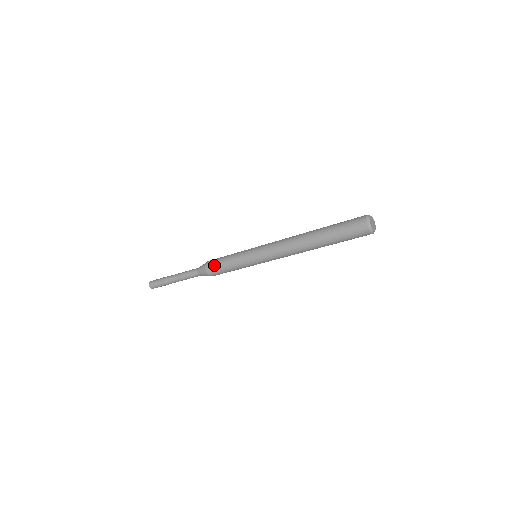
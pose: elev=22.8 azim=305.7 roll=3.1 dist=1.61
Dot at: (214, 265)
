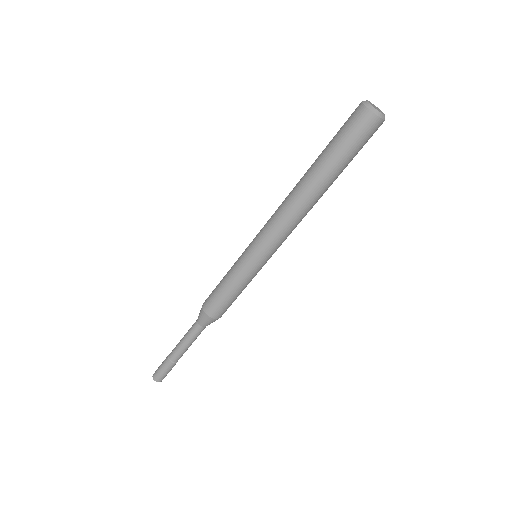
Dot at: (211, 293)
